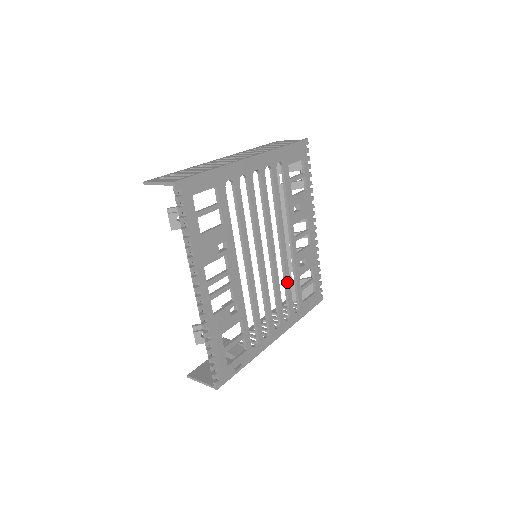
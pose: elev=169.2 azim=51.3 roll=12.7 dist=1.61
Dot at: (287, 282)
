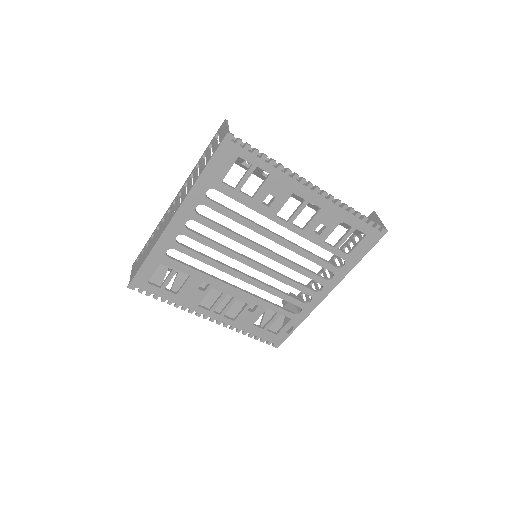
Dot at: (307, 256)
